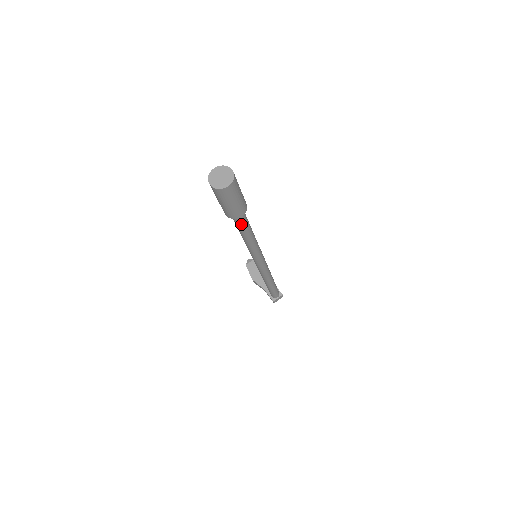
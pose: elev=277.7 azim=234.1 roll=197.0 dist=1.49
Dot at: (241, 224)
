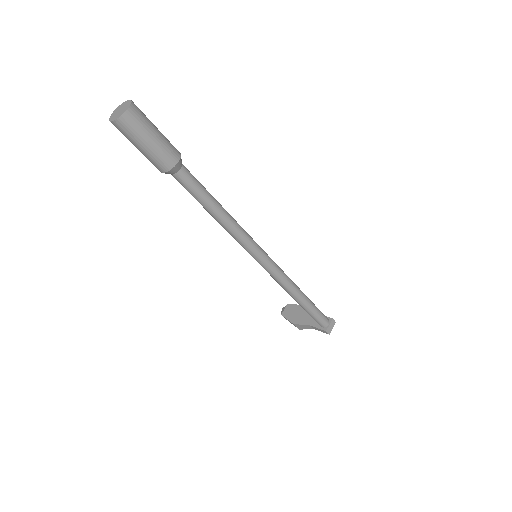
Dot at: (189, 183)
